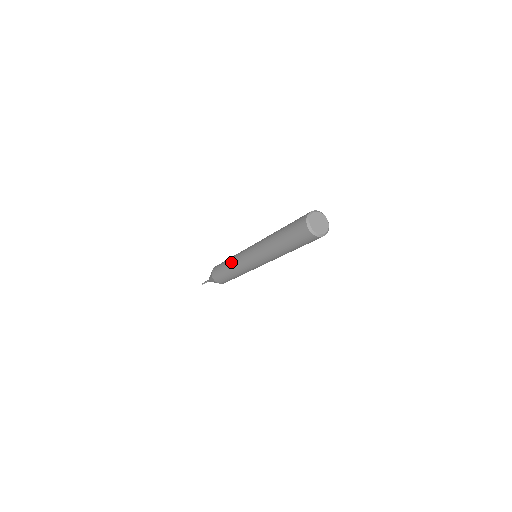
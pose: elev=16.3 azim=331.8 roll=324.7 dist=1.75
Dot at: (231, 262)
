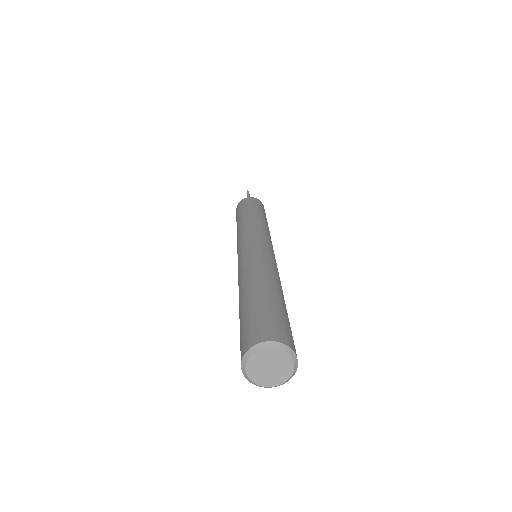
Dot at: occluded
